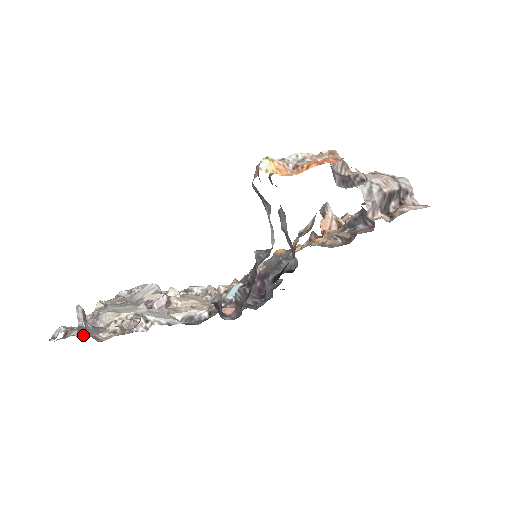
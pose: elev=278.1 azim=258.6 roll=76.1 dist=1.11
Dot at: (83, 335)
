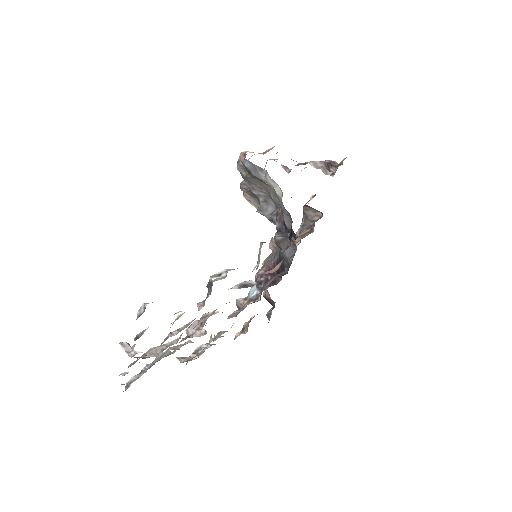
Dot at: occluded
